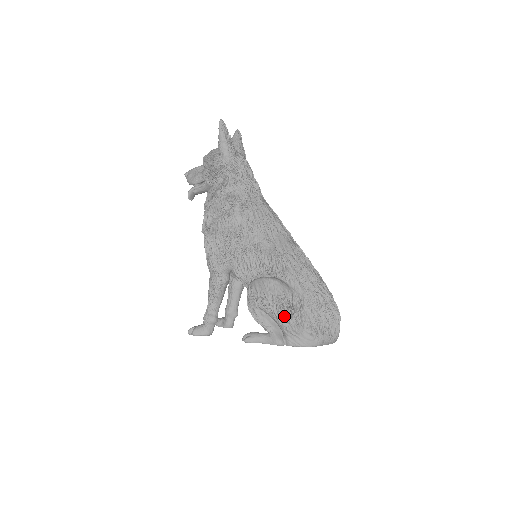
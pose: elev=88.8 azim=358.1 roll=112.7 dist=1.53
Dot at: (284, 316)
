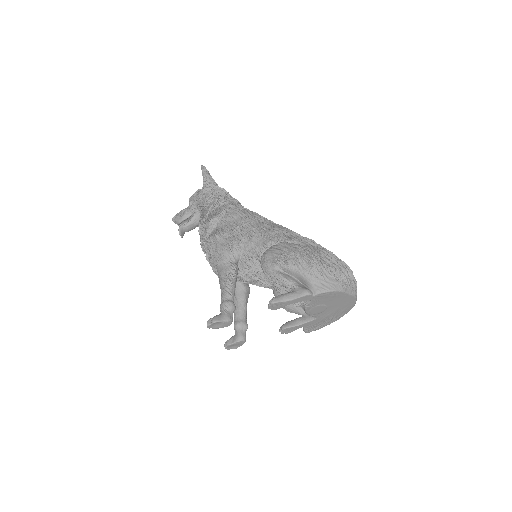
Dot at: (305, 263)
